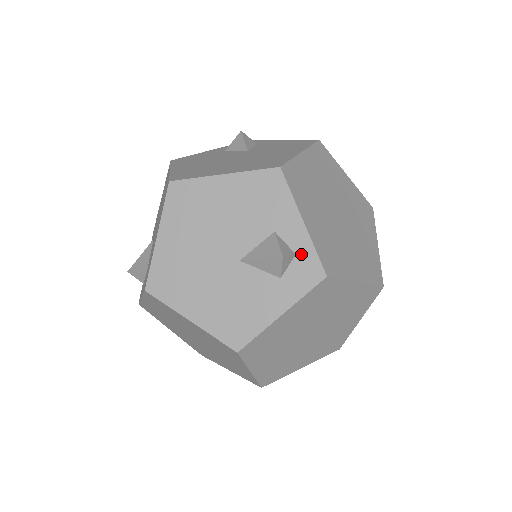
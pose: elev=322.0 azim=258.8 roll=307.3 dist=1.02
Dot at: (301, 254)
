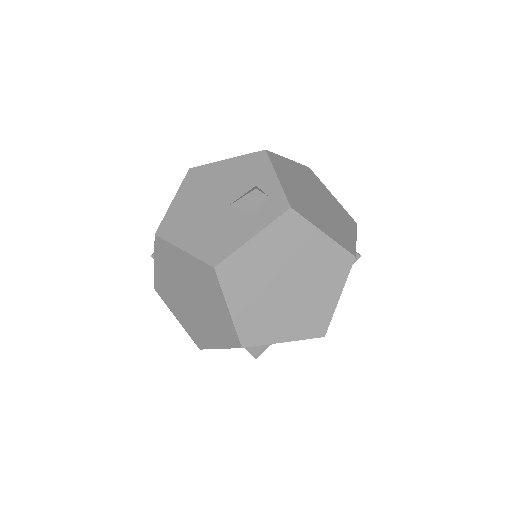
Dot at: (273, 196)
